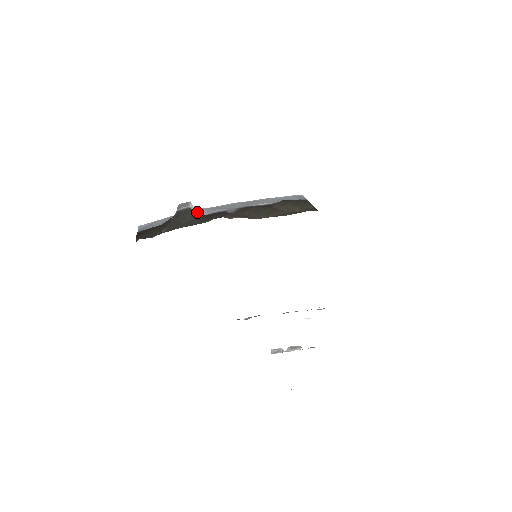
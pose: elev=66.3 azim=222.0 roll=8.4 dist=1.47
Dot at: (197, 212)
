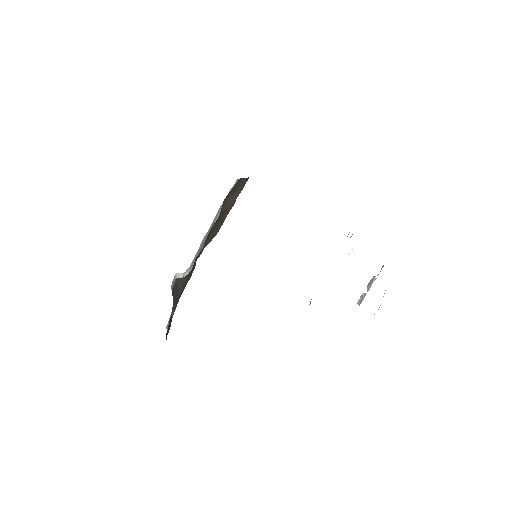
Dot at: occluded
